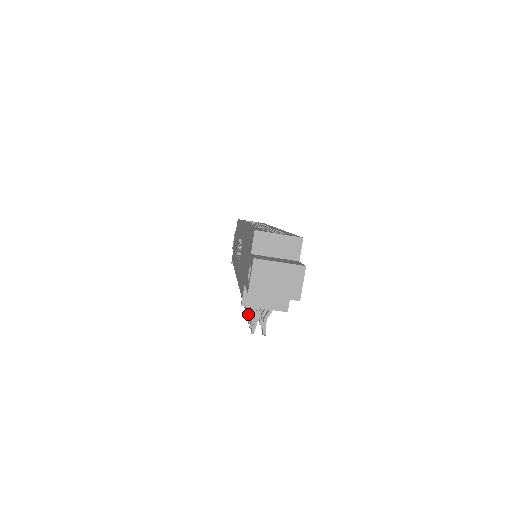
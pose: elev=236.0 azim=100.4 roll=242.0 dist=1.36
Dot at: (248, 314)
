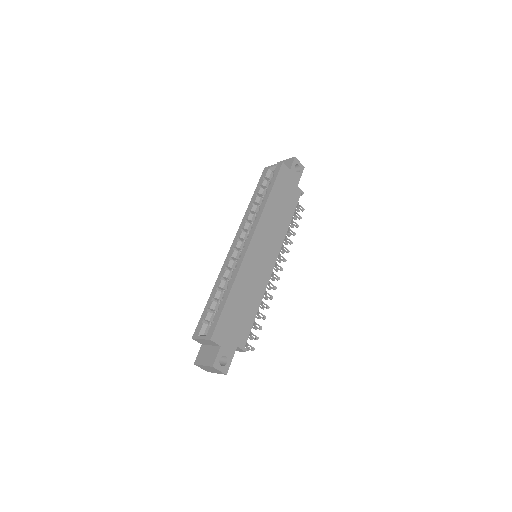
Dot at: (257, 318)
